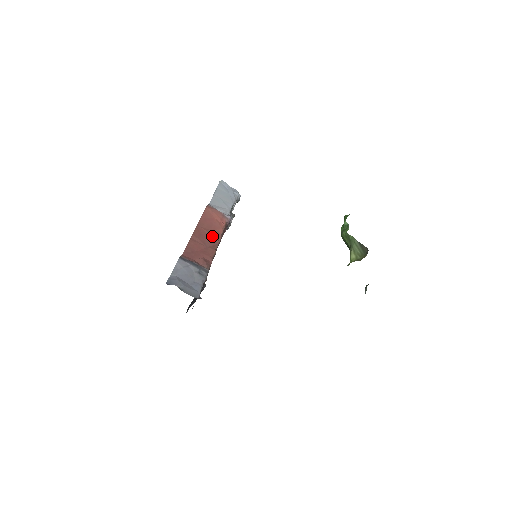
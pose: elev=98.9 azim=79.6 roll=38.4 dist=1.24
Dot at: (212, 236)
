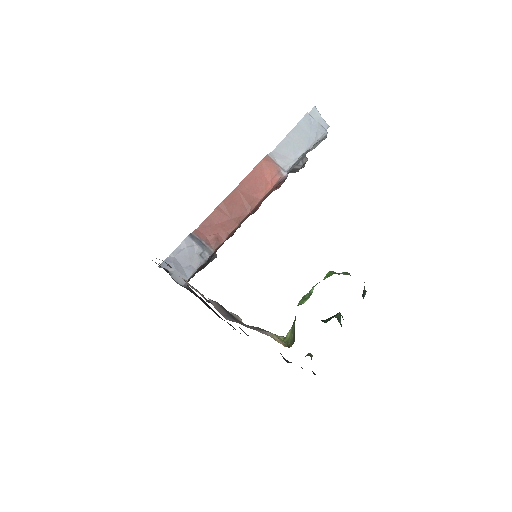
Dot at: (246, 203)
